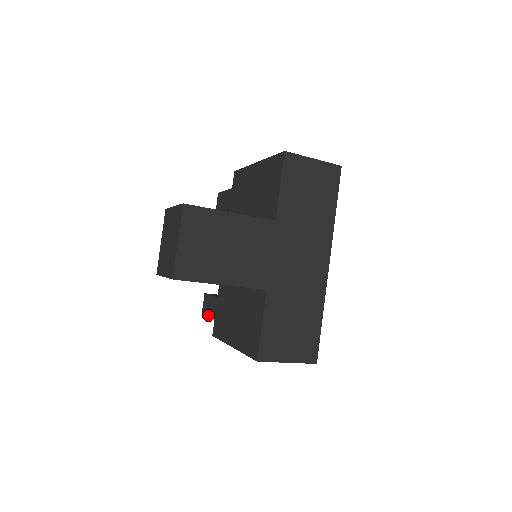
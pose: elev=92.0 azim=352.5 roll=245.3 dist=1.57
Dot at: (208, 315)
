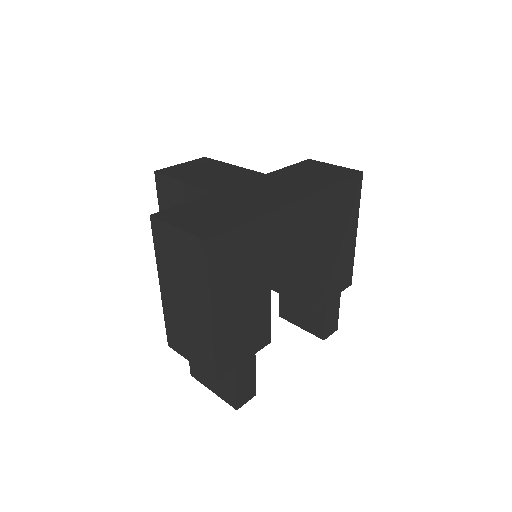
Dot at: occluded
